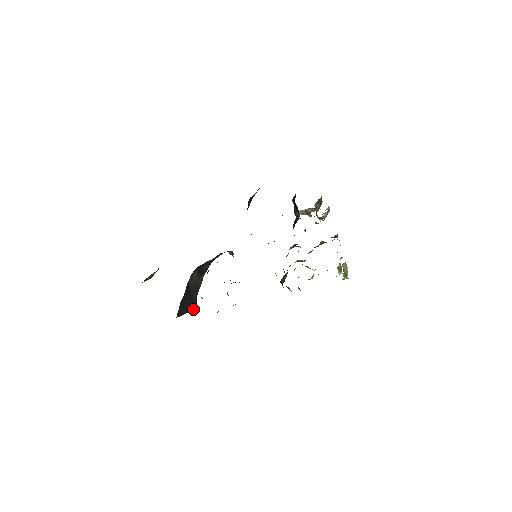
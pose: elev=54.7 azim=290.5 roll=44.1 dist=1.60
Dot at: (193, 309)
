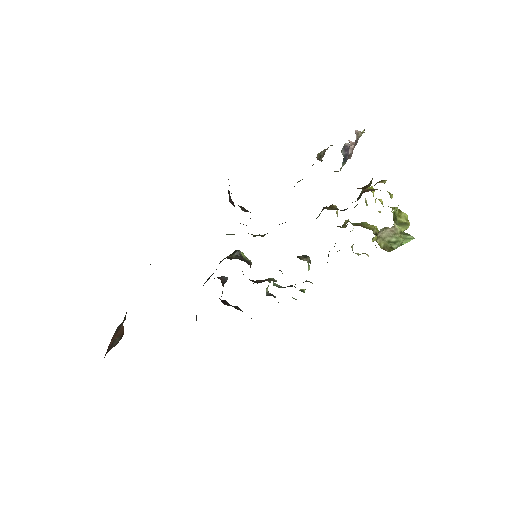
Dot at: occluded
